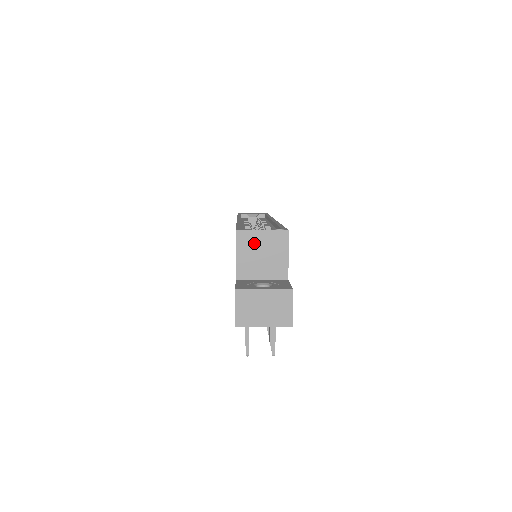
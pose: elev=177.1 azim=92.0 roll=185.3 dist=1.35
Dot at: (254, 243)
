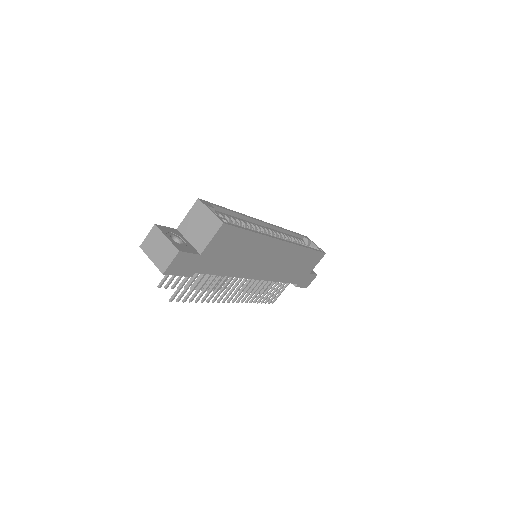
Dot at: (201, 214)
